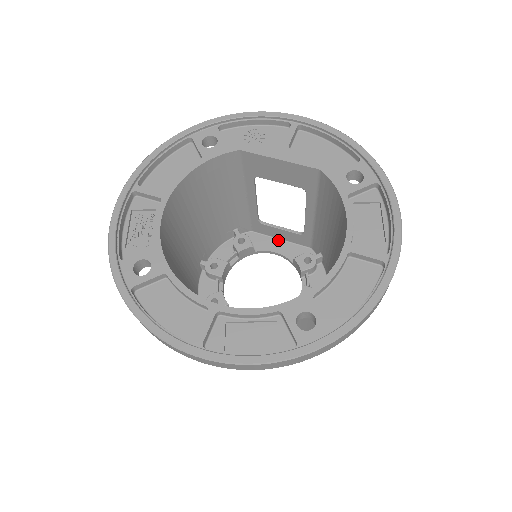
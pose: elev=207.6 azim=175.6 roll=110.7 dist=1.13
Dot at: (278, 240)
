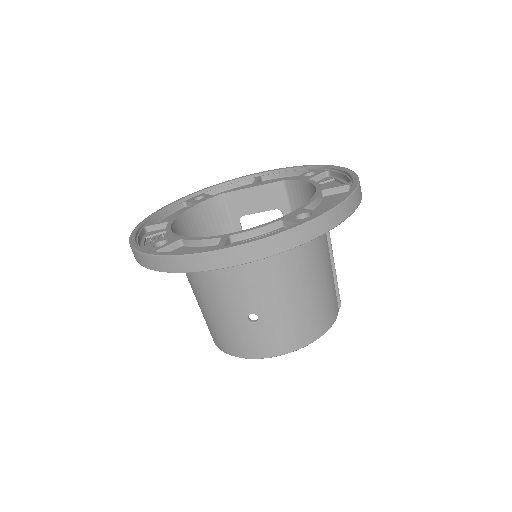
Dot at: occluded
